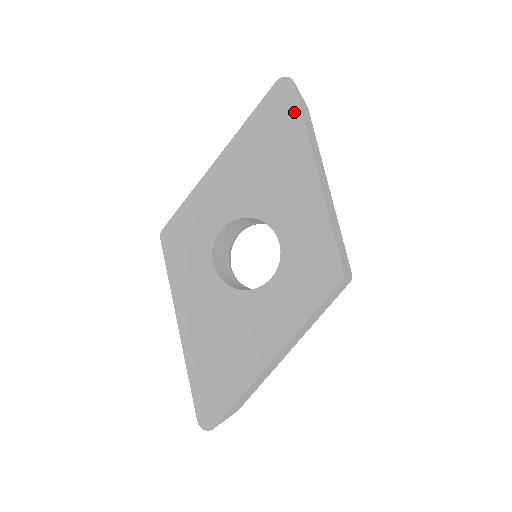
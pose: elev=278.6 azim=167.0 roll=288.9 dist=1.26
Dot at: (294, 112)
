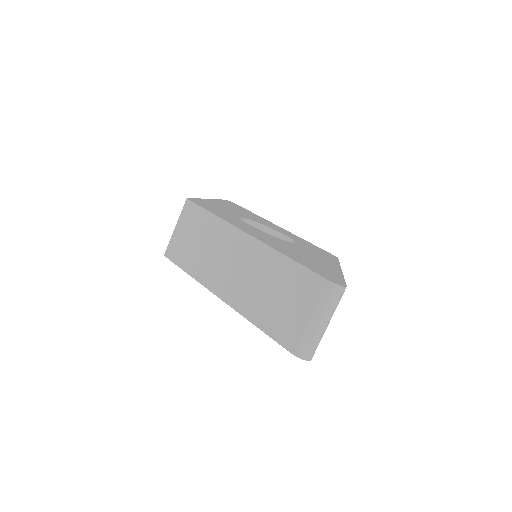
Dot at: (246, 209)
